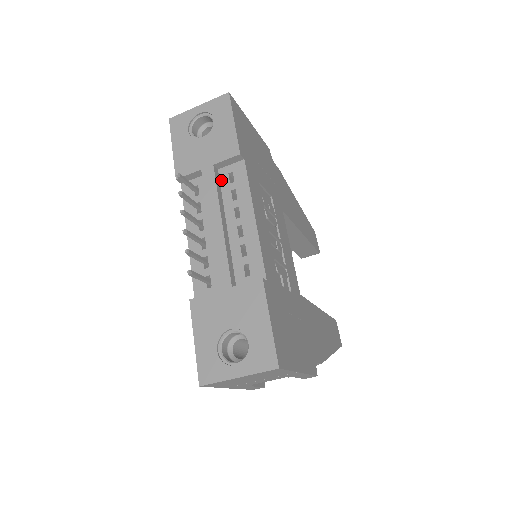
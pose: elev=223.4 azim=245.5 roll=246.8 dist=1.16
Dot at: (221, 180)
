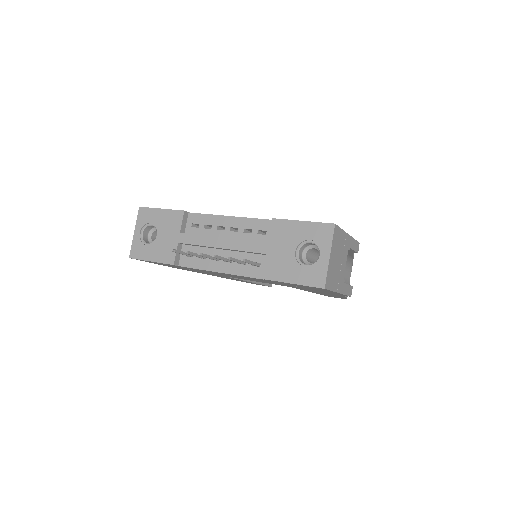
Dot at: occluded
